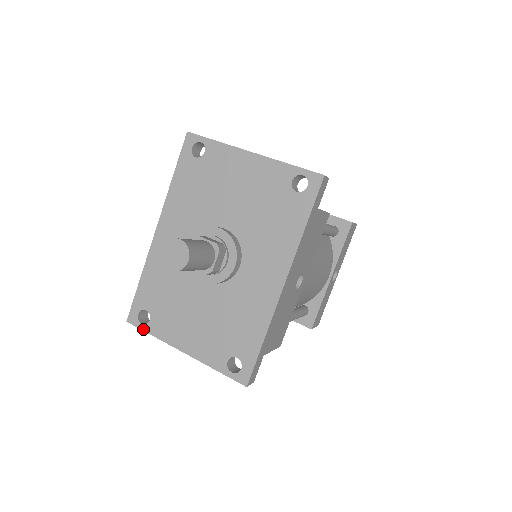
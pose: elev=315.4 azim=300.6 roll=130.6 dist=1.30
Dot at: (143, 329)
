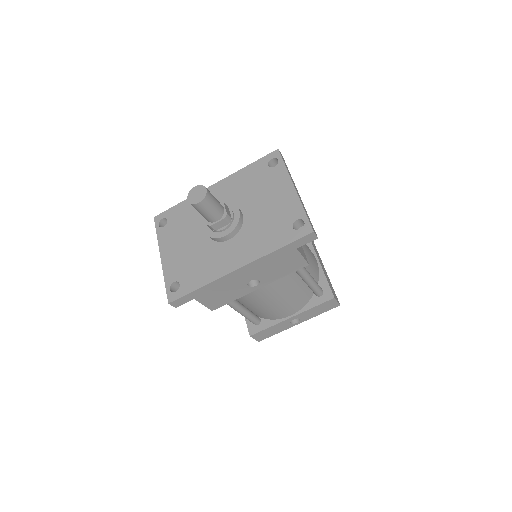
Dot at: (156, 228)
